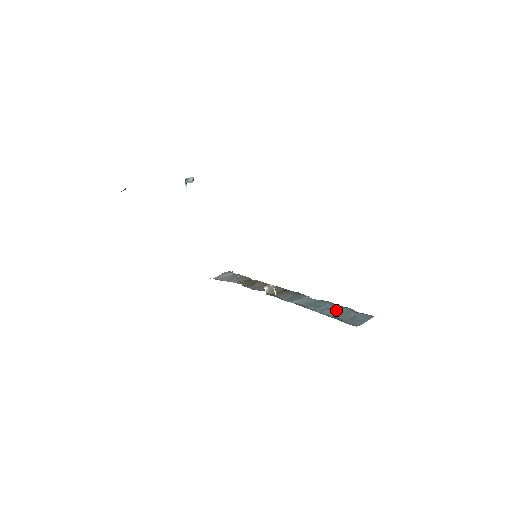
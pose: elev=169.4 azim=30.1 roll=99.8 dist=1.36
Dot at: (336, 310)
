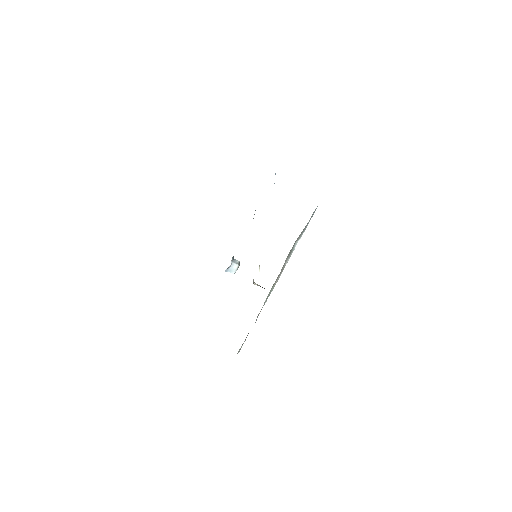
Dot at: occluded
